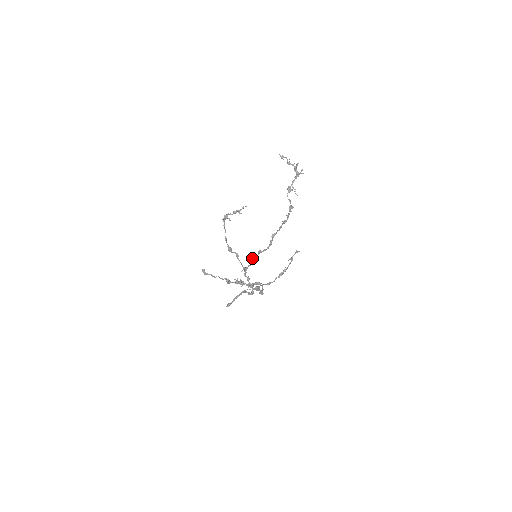
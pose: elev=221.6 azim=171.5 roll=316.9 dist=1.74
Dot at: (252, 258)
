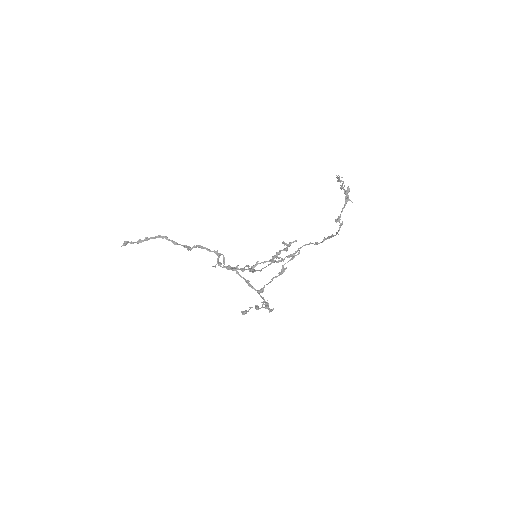
Dot at: (257, 263)
